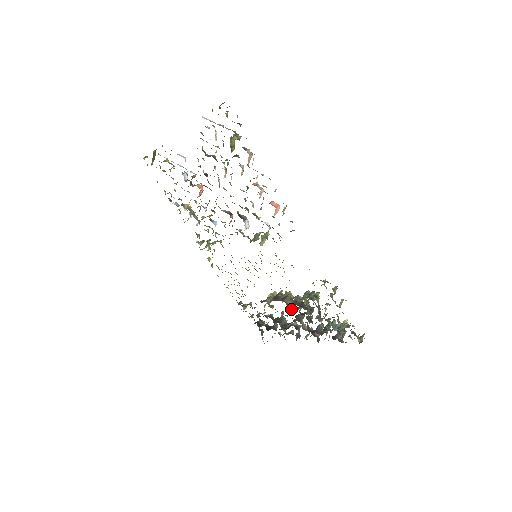
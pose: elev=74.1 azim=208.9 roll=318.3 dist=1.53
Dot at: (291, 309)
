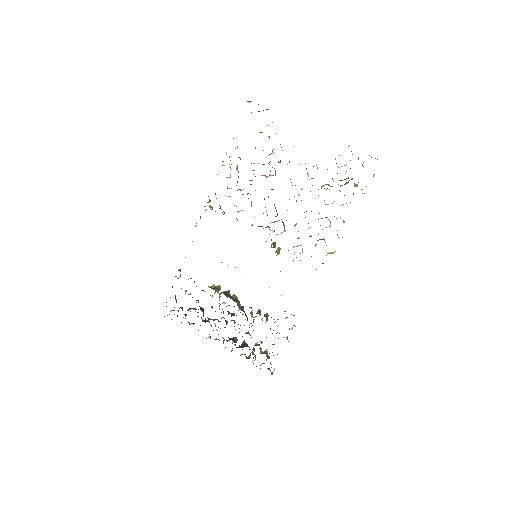
Dot at: (222, 309)
